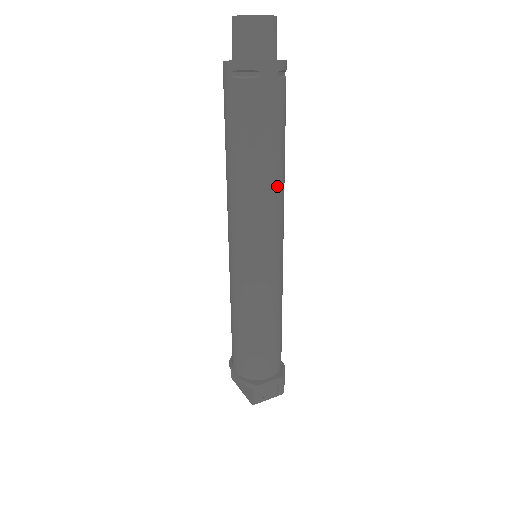
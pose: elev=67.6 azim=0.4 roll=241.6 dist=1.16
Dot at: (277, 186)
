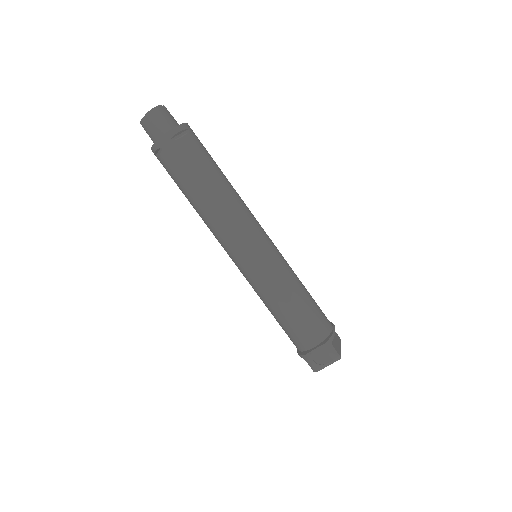
Dot at: (220, 206)
